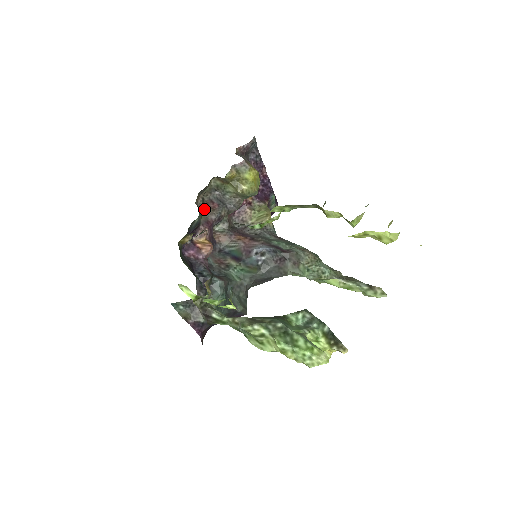
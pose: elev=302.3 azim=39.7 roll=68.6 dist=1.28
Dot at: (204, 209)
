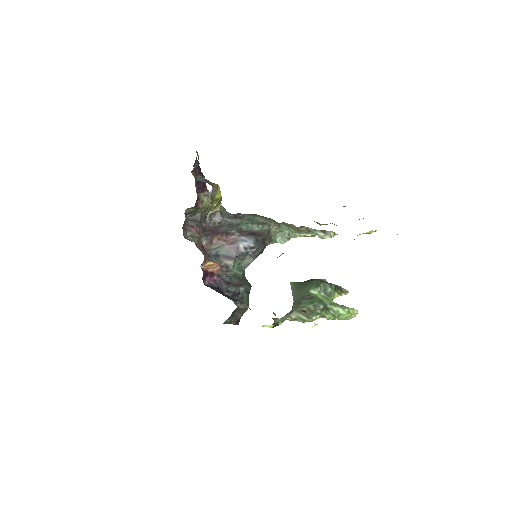
Dot at: (193, 238)
